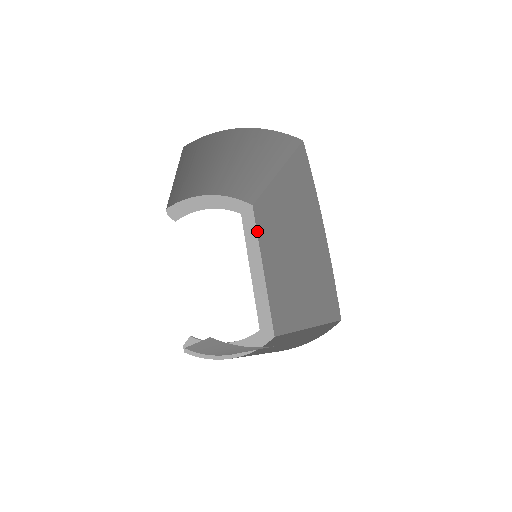
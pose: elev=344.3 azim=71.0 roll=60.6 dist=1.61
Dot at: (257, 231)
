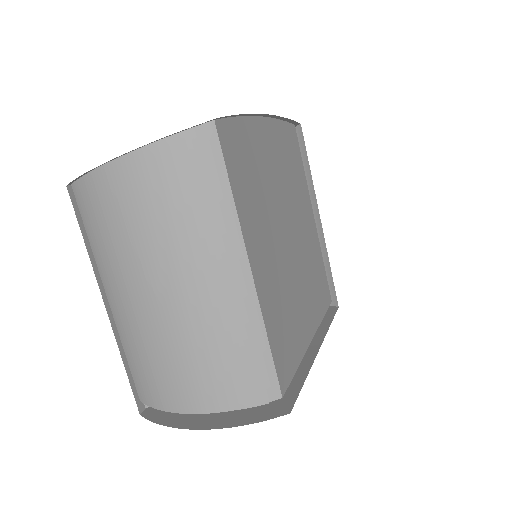
Dot at: (331, 320)
